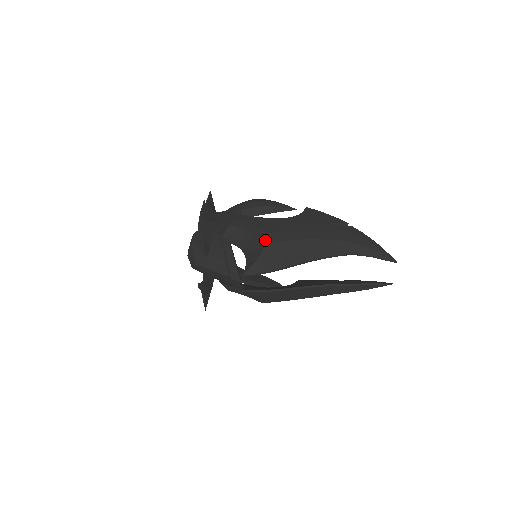
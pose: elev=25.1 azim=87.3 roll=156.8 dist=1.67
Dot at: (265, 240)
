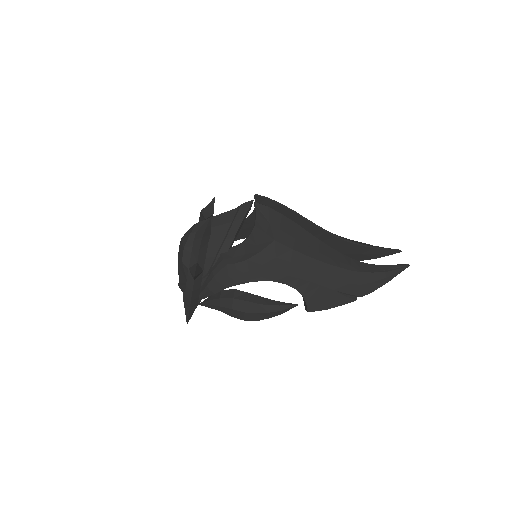
Dot at: occluded
